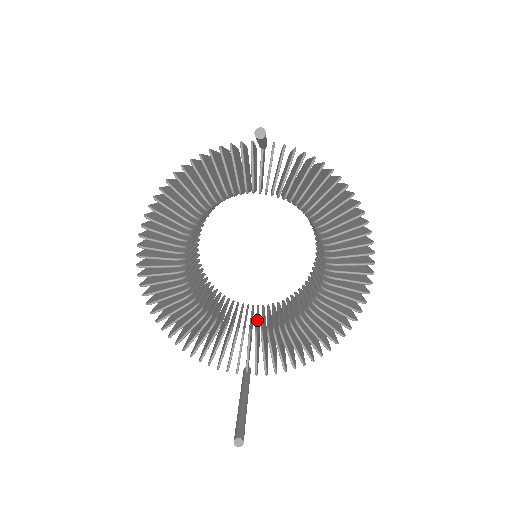
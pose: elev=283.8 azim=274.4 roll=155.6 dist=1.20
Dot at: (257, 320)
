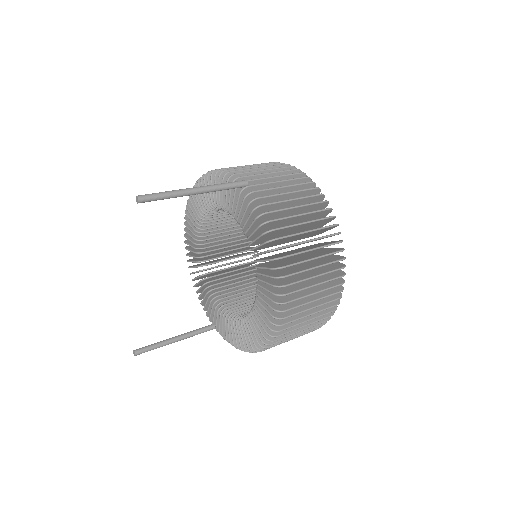
Dot at: (243, 299)
